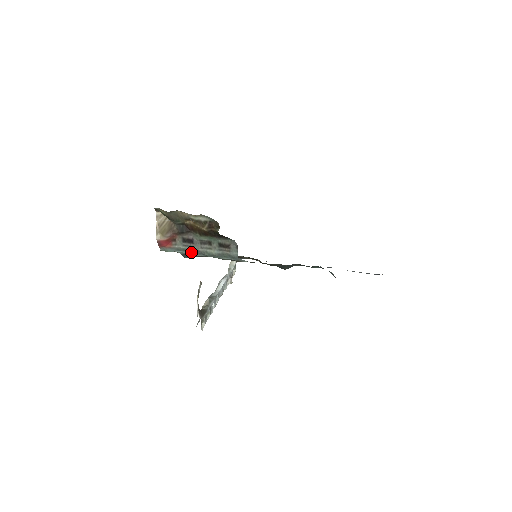
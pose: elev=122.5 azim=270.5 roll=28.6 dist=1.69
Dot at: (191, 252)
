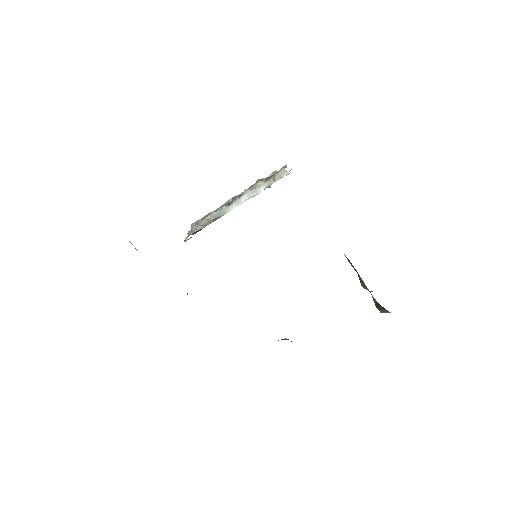
Dot at: occluded
